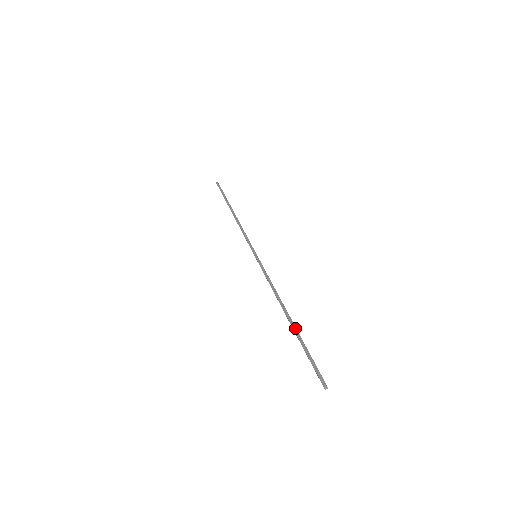
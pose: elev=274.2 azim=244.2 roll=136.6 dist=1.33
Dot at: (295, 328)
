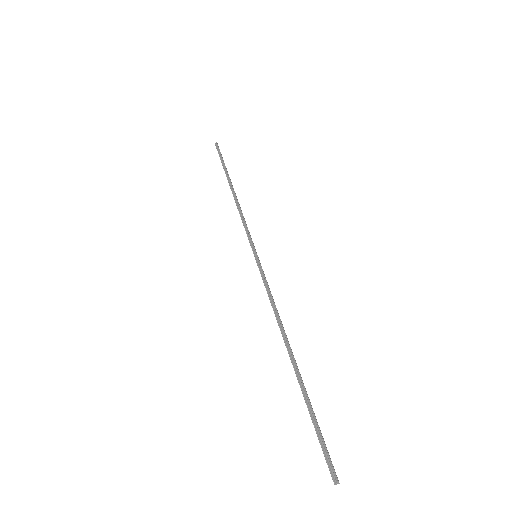
Dot at: (300, 377)
